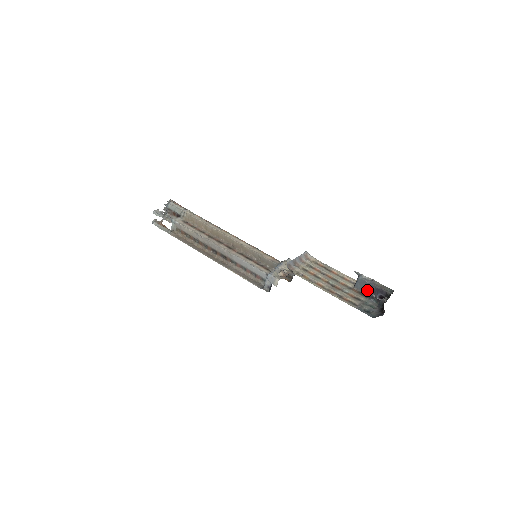
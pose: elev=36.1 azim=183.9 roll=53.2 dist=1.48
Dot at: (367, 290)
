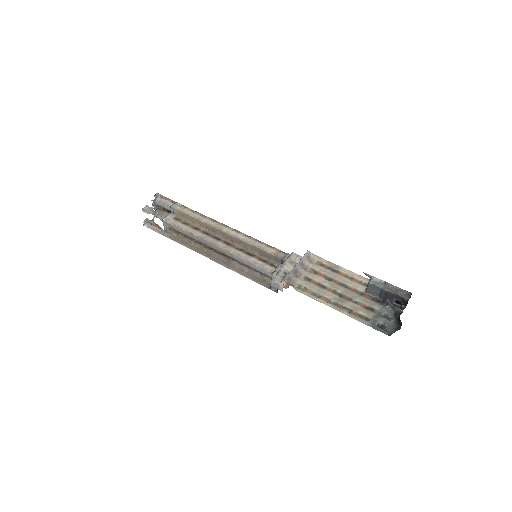
Dot at: (380, 295)
